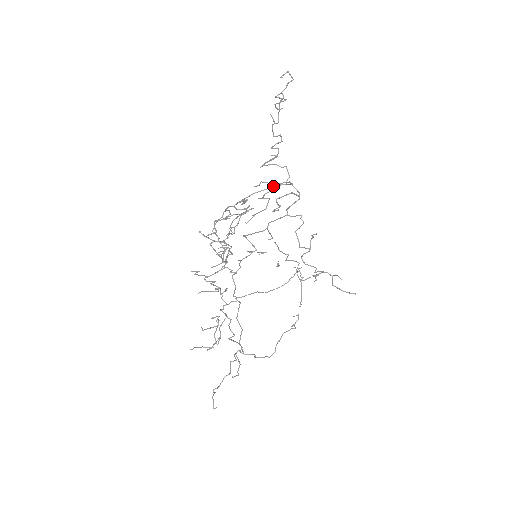
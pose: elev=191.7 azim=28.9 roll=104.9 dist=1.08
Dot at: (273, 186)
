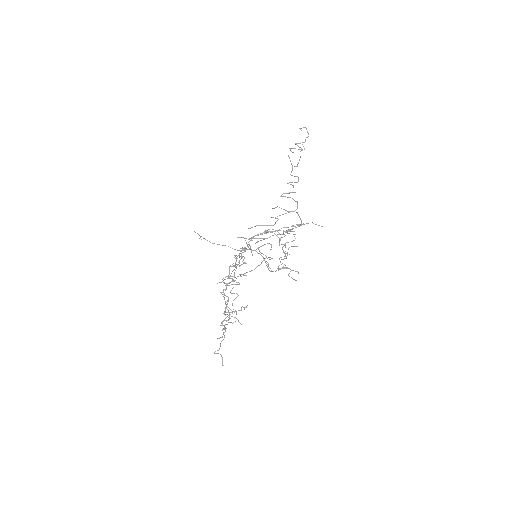
Dot at: (307, 223)
